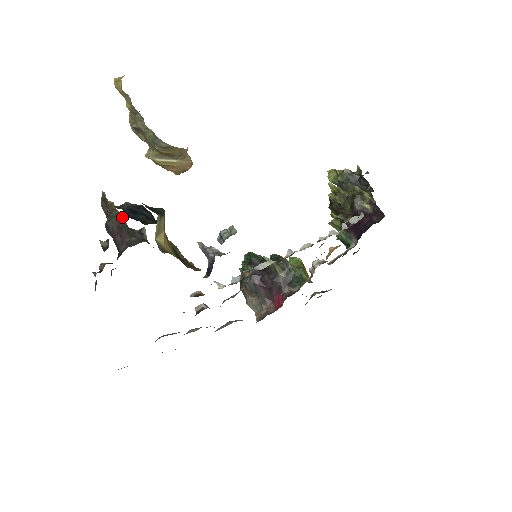
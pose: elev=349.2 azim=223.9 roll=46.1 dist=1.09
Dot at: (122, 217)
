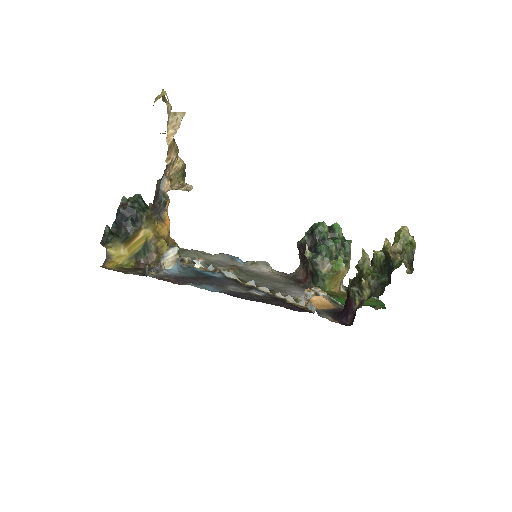
Dot at: (165, 183)
